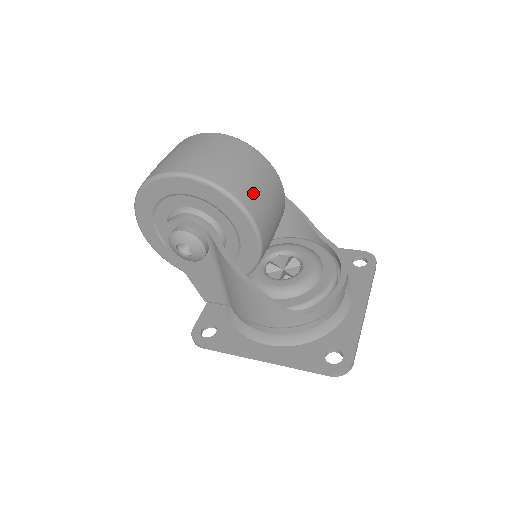
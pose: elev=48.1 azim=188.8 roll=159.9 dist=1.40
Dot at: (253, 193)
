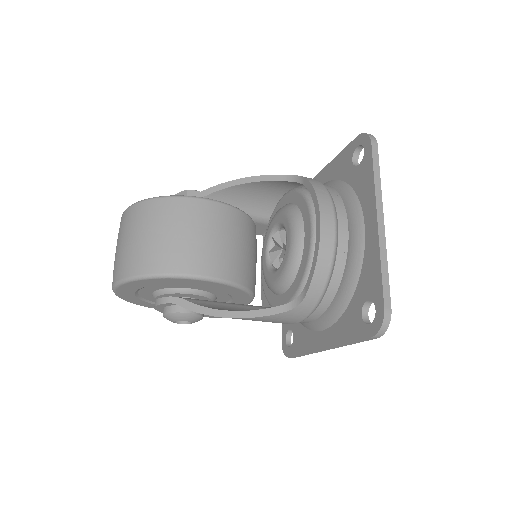
Dot at: (159, 251)
